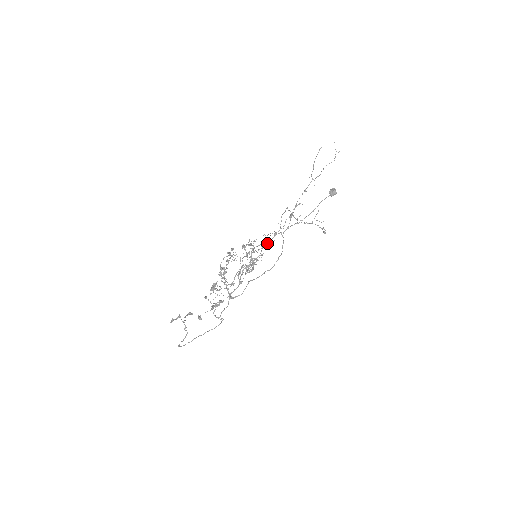
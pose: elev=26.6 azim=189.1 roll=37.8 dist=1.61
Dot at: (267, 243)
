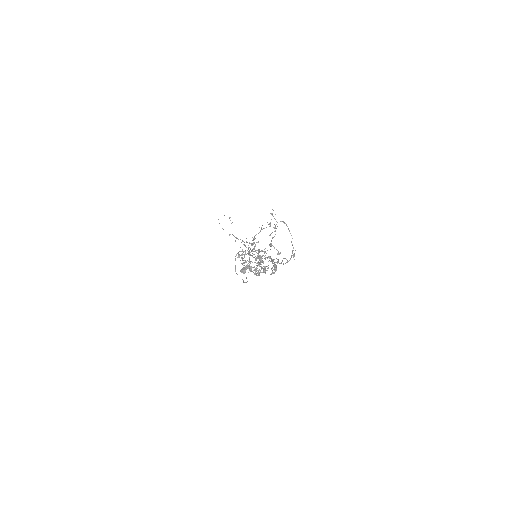
Dot at: occluded
